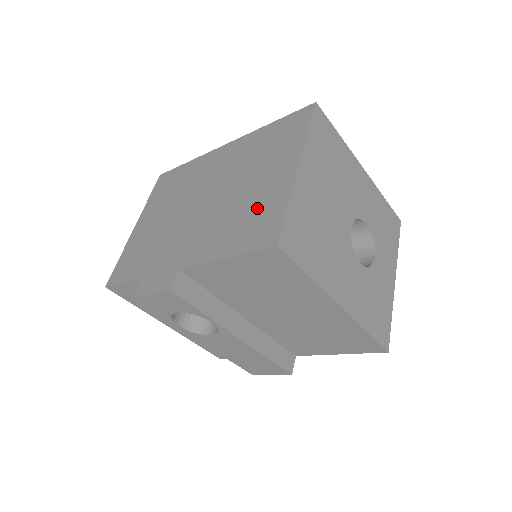
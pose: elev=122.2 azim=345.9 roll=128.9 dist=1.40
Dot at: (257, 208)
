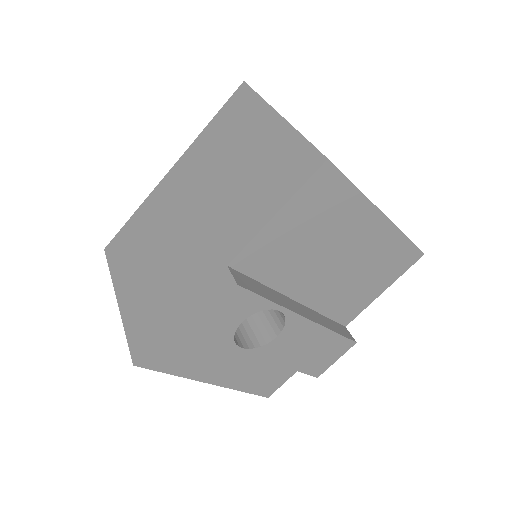
Dot at: (269, 164)
